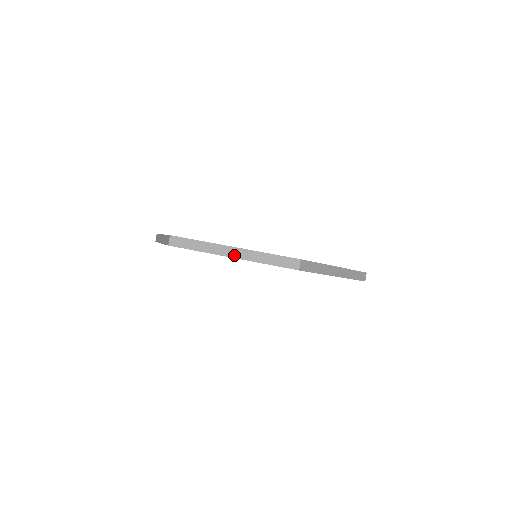
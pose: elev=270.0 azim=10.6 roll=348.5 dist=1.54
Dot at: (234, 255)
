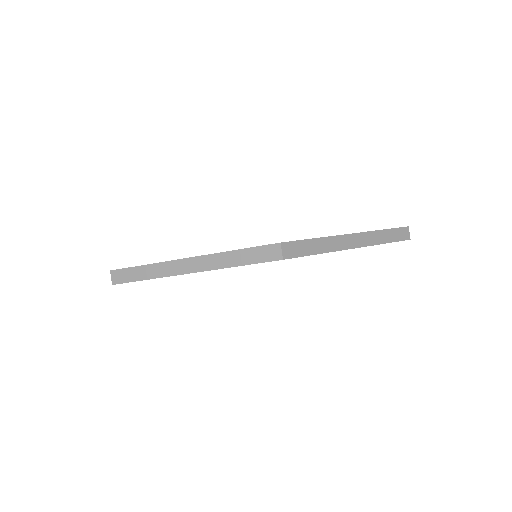
Dot at: (192, 269)
